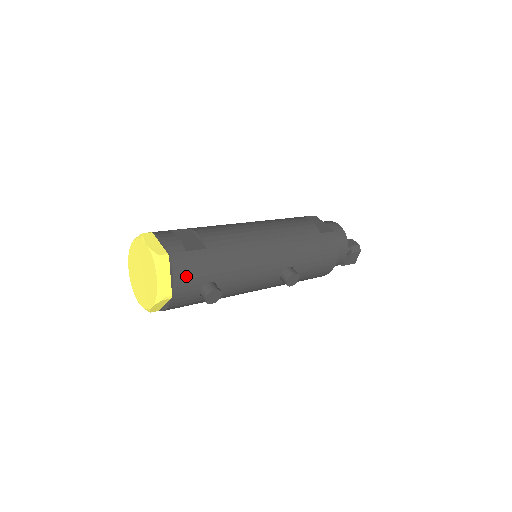
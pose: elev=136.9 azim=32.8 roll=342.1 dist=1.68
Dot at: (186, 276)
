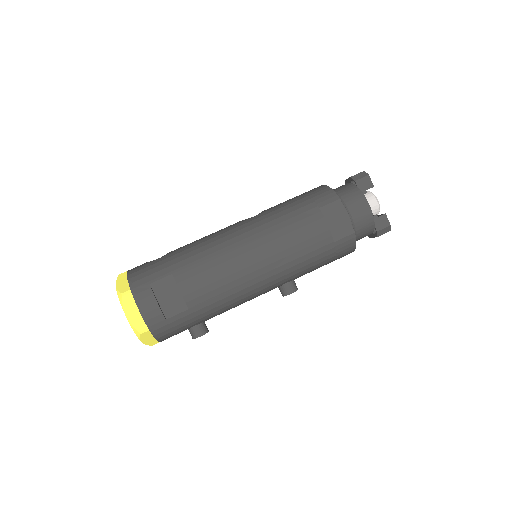
Dot at: (170, 334)
